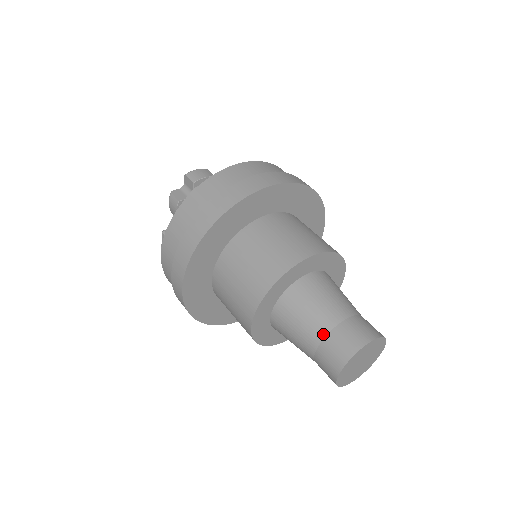
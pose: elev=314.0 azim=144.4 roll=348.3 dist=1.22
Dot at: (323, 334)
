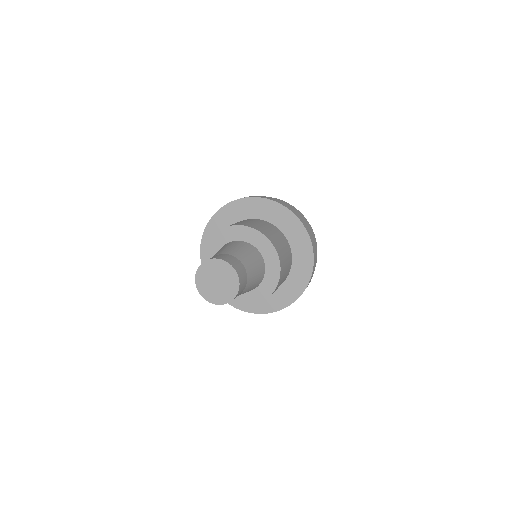
Dot at: occluded
